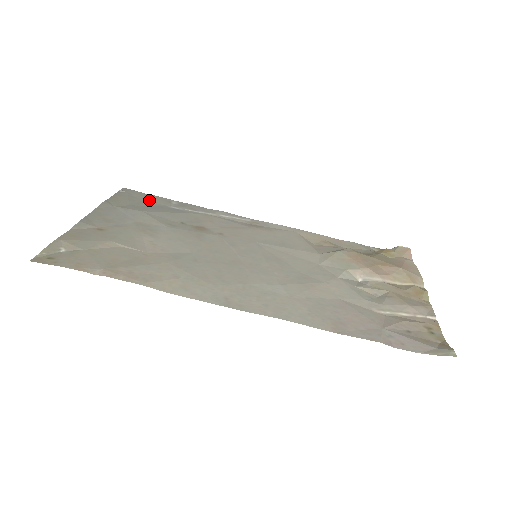
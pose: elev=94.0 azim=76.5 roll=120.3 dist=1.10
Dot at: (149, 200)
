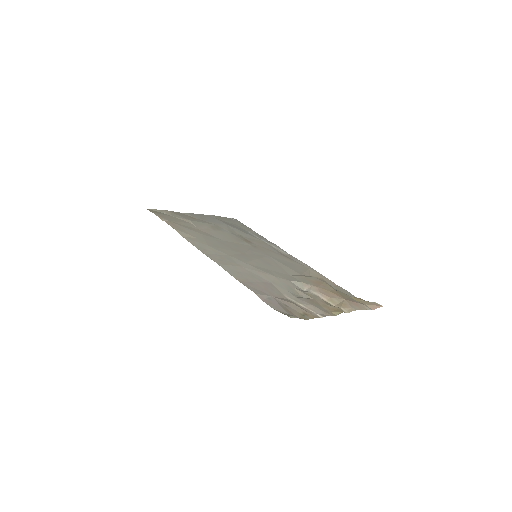
Dot at: (241, 226)
